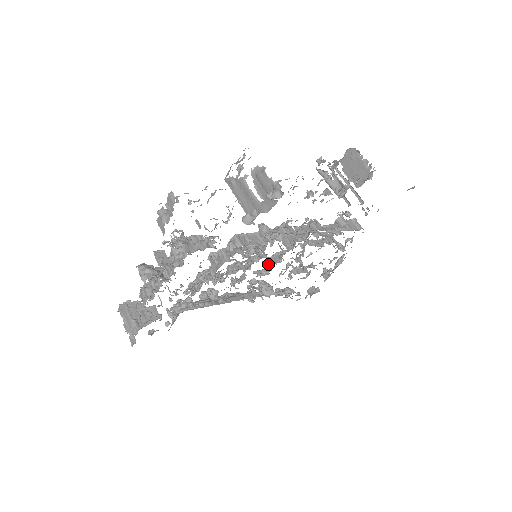
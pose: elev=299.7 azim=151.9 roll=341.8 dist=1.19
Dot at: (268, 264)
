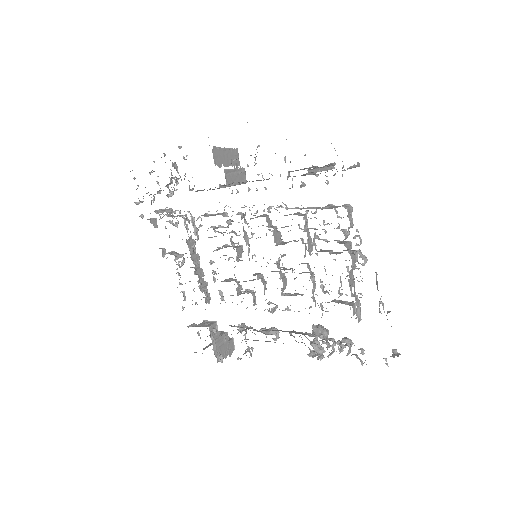
Dot at: occluded
